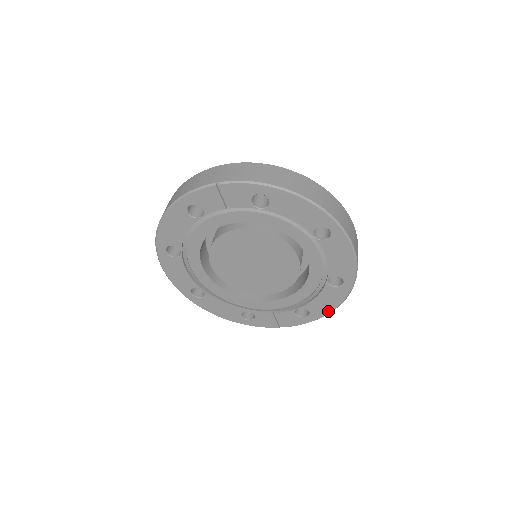
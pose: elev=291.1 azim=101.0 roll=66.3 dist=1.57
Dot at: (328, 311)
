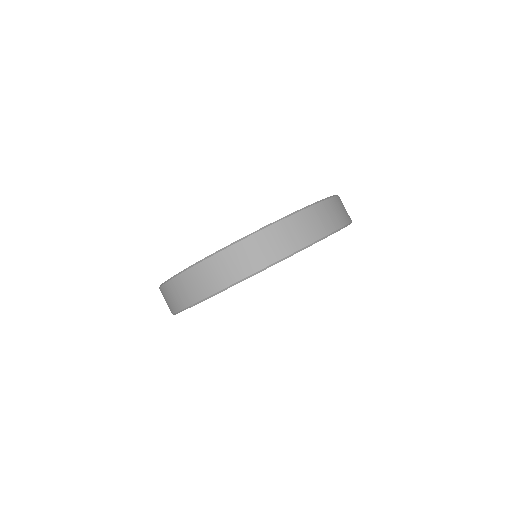
Dot at: occluded
